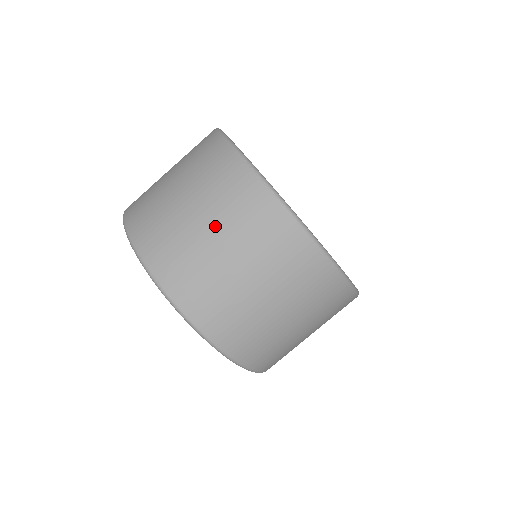
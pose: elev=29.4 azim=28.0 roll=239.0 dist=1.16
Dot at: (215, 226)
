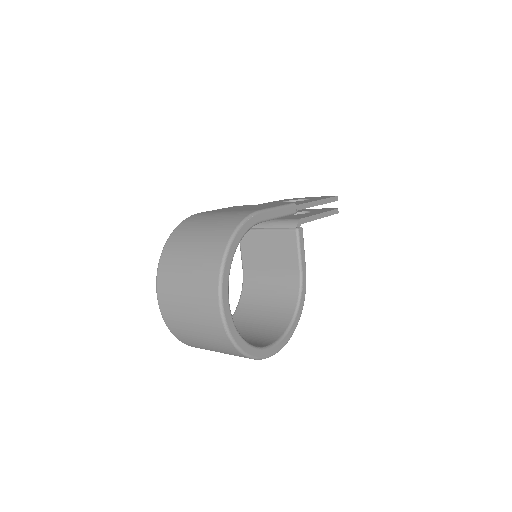
Dot at: (200, 333)
